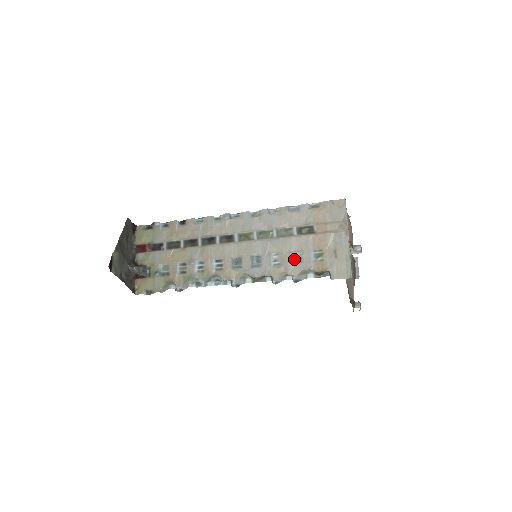
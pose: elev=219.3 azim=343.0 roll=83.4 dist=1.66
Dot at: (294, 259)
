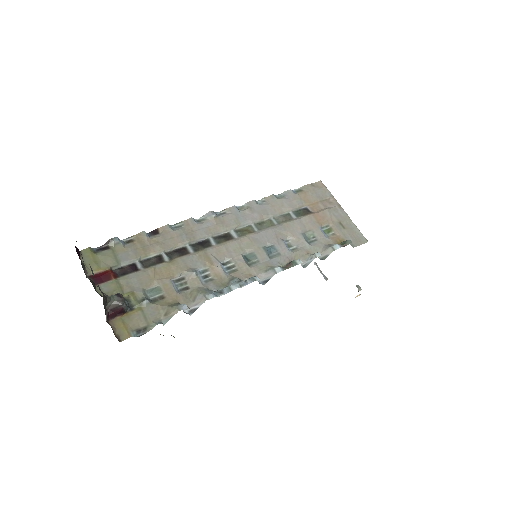
Dot at: (308, 240)
